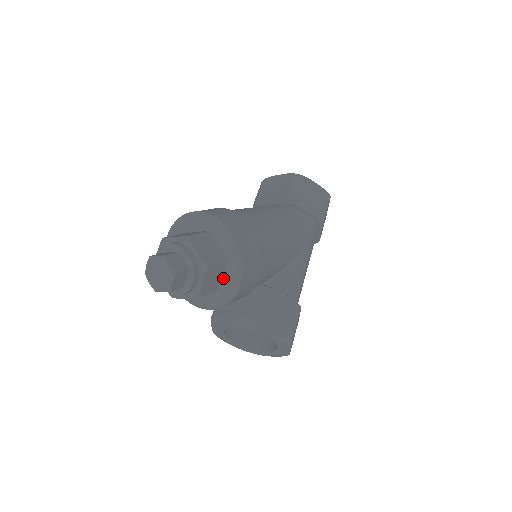
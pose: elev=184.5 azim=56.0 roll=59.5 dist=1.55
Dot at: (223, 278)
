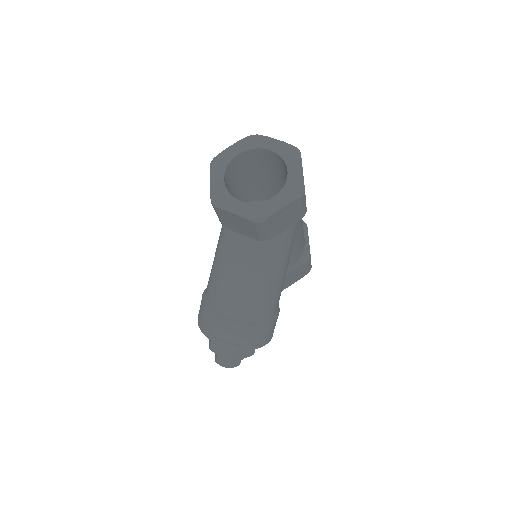
Dot at: occluded
